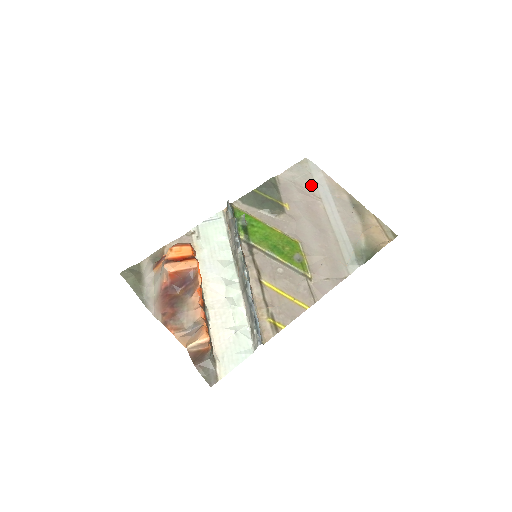
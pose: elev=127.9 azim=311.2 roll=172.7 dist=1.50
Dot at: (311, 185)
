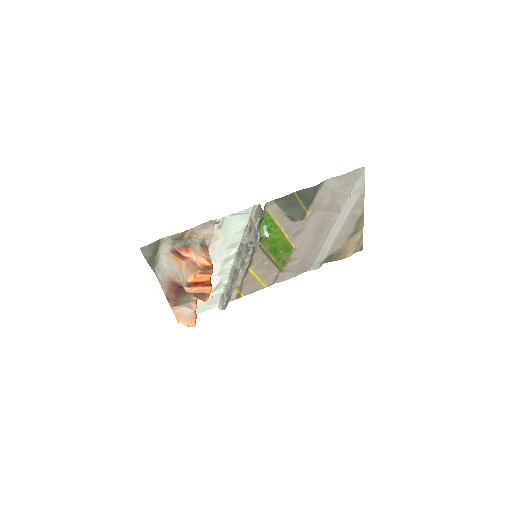
Dot at: (344, 198)
